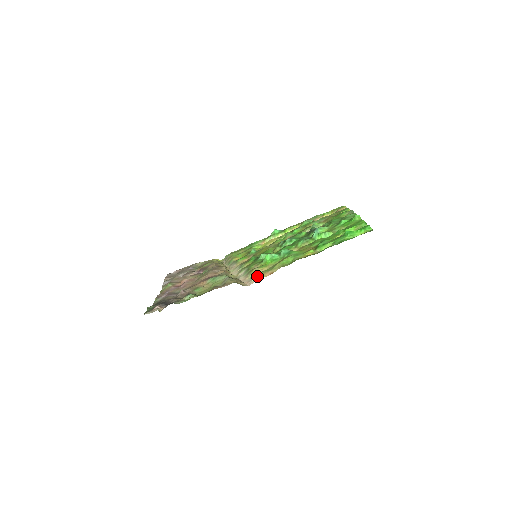
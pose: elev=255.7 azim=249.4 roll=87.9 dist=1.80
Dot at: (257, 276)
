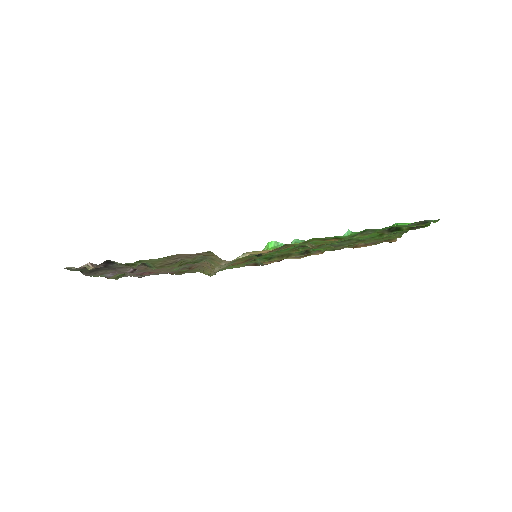
Dot at: (247, 252)
